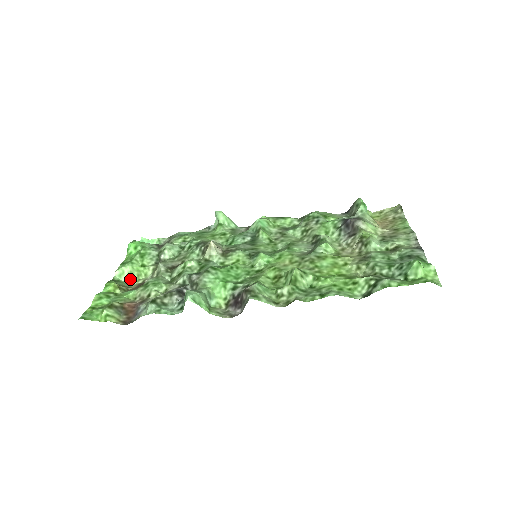
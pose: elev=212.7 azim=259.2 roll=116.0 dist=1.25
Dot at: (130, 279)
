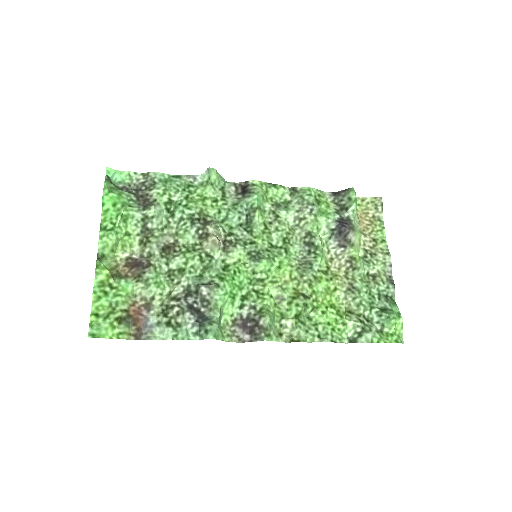
Dot at: (114, 250)
